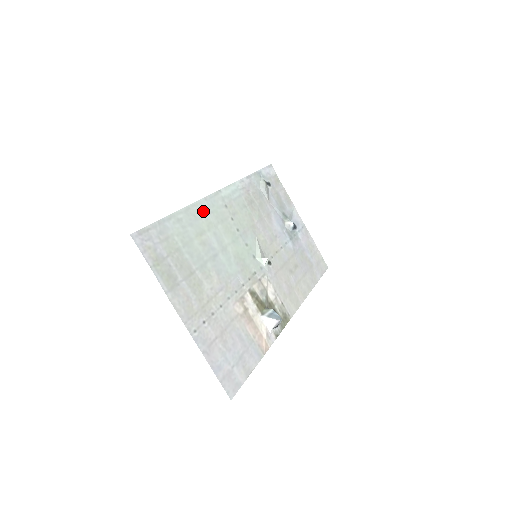
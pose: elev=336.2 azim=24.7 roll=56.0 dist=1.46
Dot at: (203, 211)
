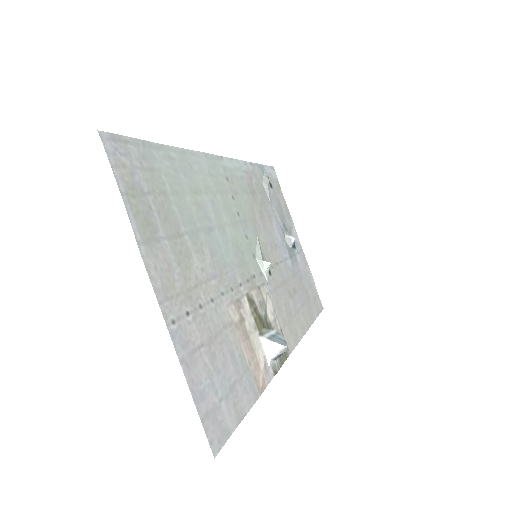
Dot at: (201, 167)
